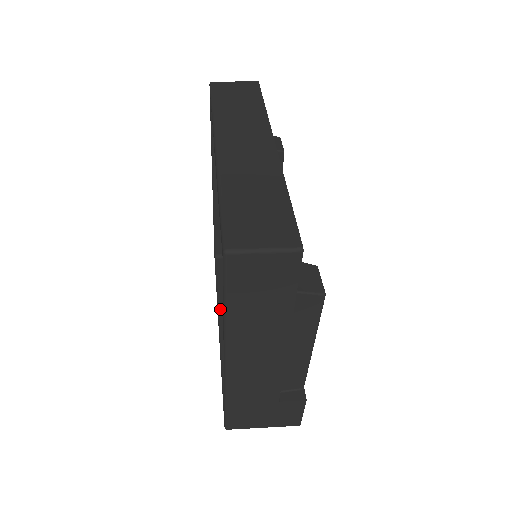
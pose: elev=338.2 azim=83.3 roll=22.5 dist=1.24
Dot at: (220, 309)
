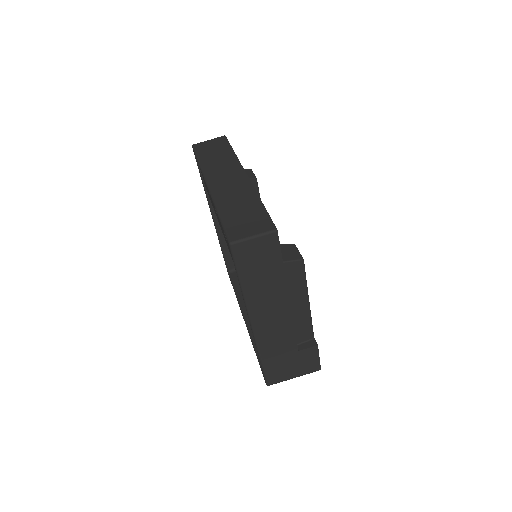
Dot at: (242, 308)
